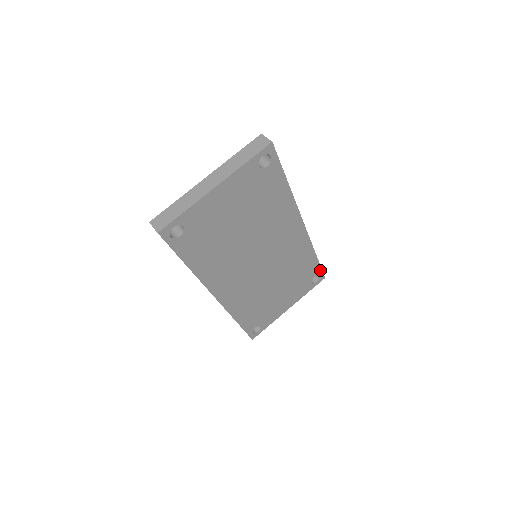
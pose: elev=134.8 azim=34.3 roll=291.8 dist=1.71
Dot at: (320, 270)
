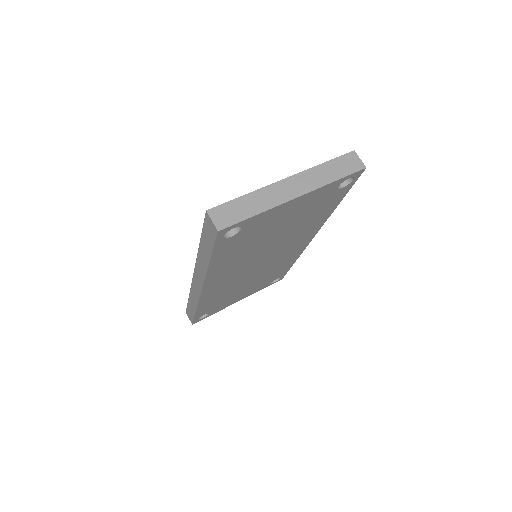
Dot at: (285, 273)
